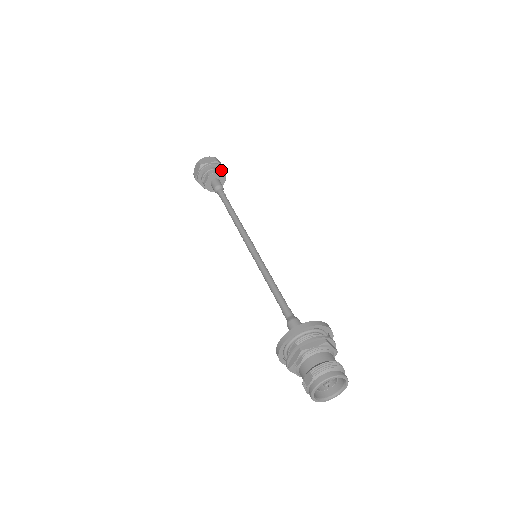
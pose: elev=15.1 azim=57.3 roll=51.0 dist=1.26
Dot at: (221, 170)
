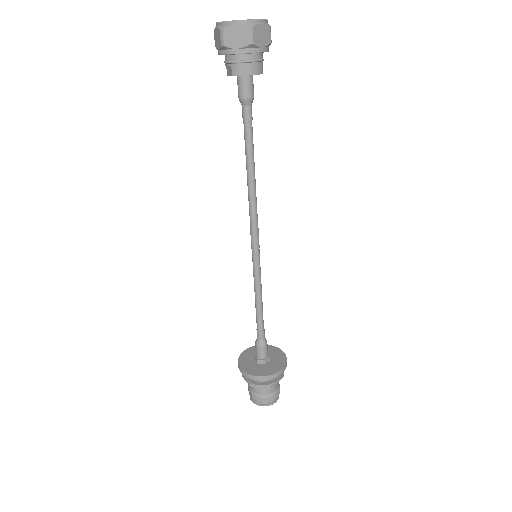
Dot at: (259, 52)
